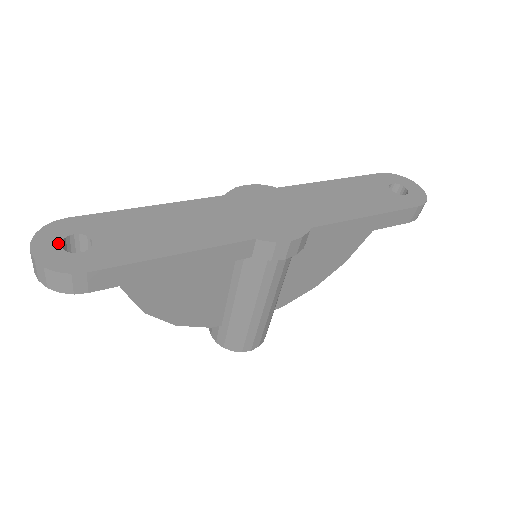
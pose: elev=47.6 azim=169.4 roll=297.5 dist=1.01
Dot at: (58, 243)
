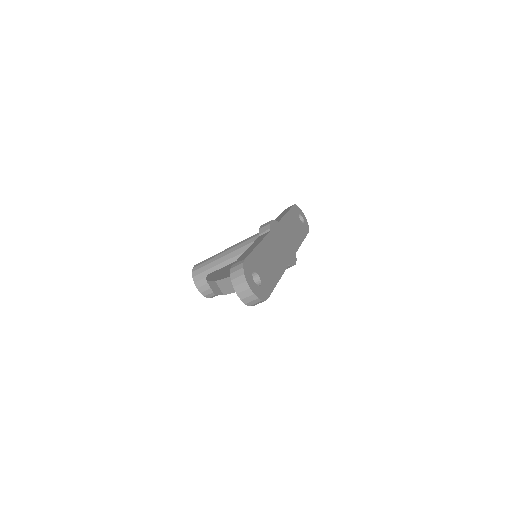
Dot at: (253, 280)
